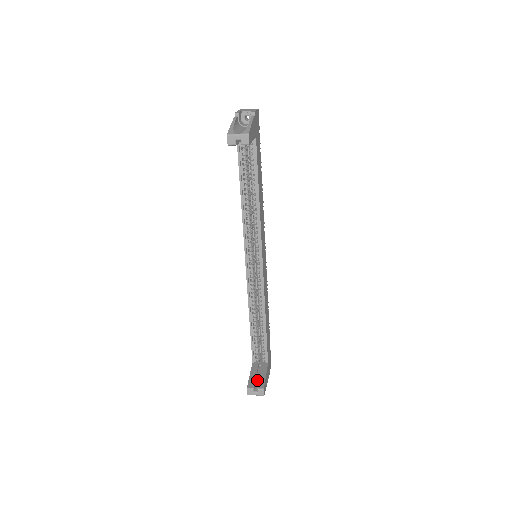
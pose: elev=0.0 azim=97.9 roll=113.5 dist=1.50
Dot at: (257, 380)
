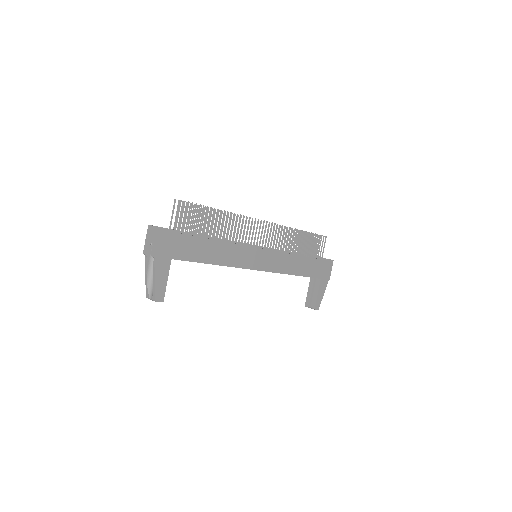
Dot at: (313, 295)
